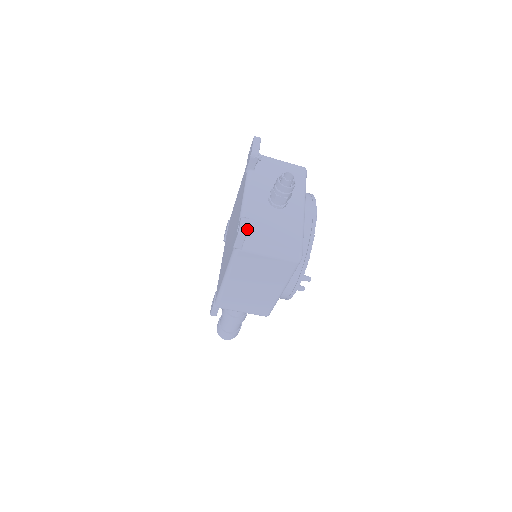
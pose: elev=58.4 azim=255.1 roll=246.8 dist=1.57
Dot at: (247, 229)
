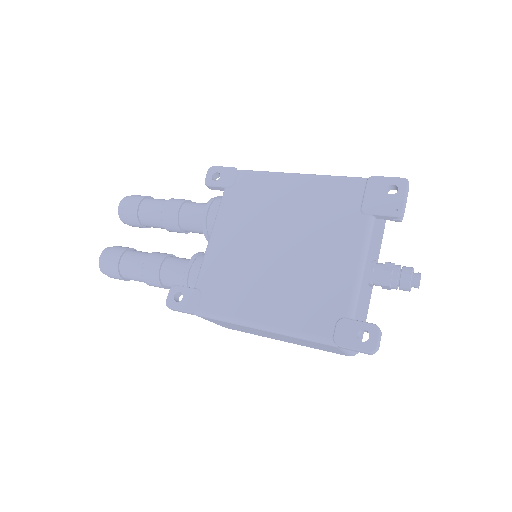
Dot at: occluded
